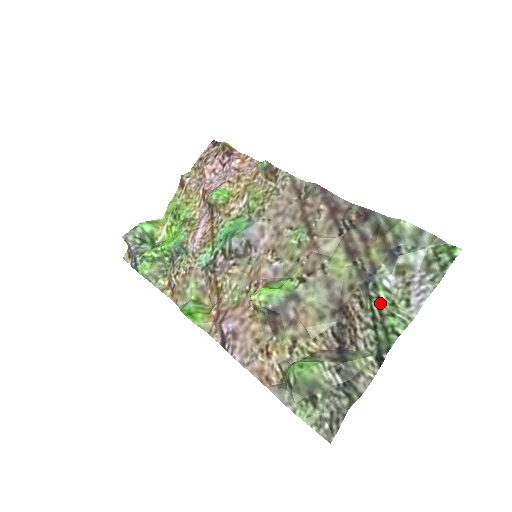
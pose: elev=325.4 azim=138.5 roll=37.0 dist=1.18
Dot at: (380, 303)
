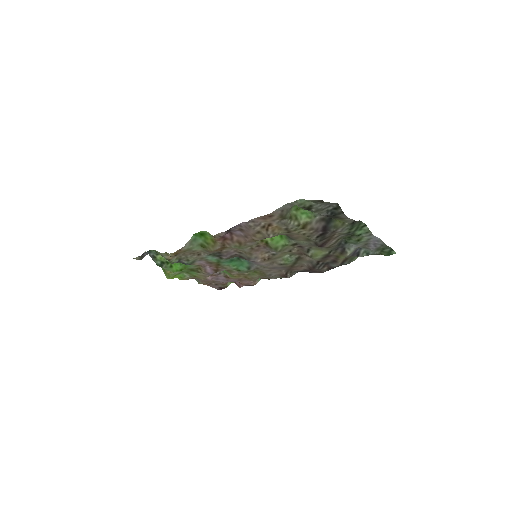
Dot at: (350, 238)
